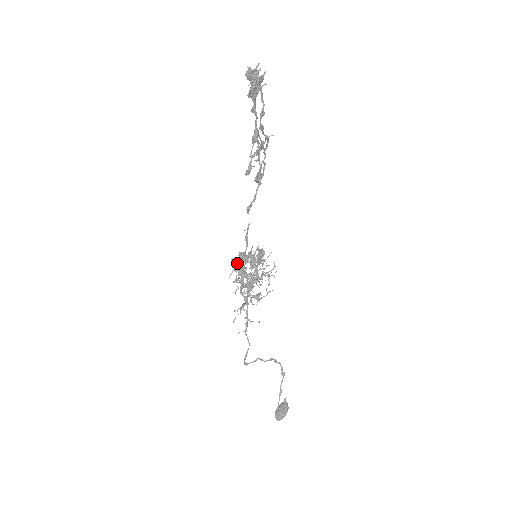
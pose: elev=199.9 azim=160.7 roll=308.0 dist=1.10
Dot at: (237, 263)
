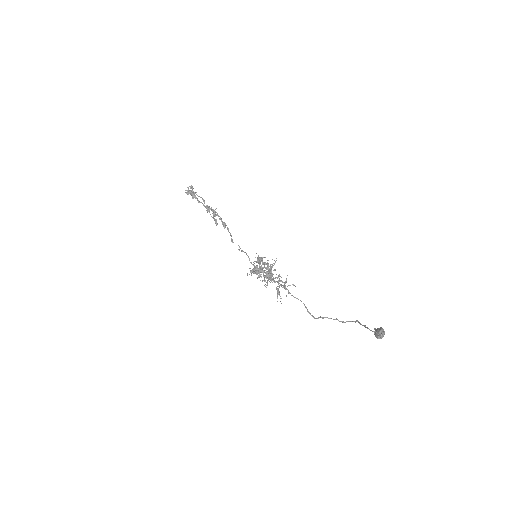
Dot at: (251, 270)
